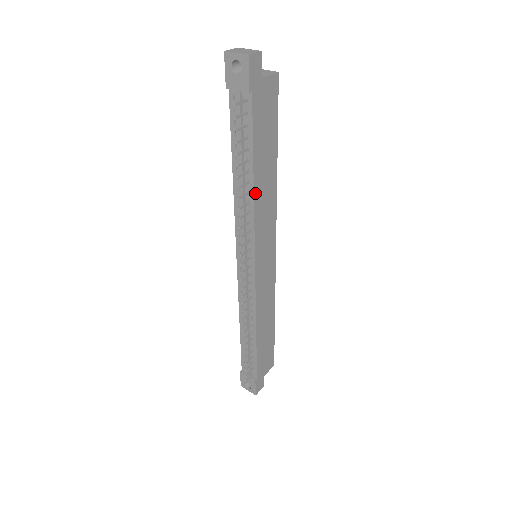
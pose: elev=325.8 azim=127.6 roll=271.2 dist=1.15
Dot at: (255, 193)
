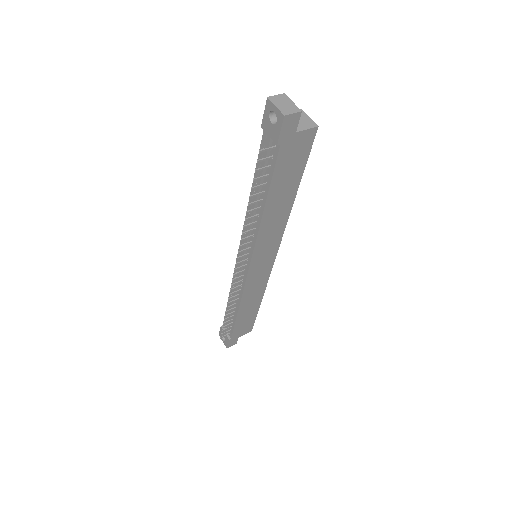
Dot at: (263, 218)
